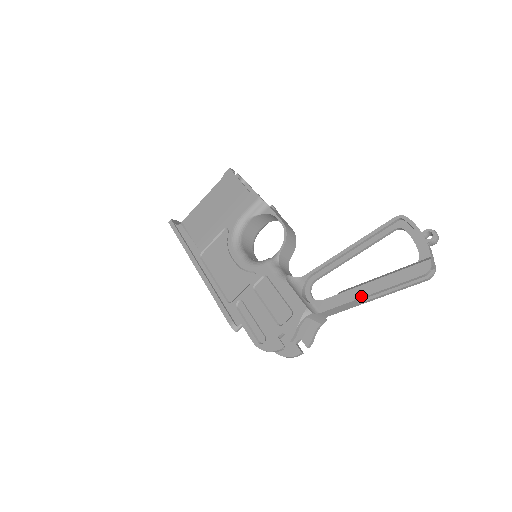
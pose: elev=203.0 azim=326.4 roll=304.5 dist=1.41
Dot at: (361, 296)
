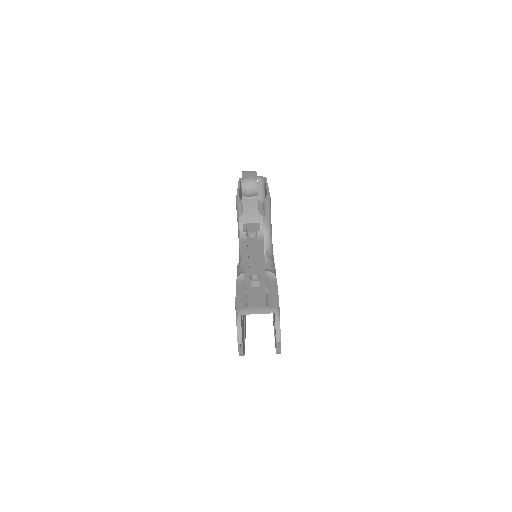
Dot at: (245, 280)
